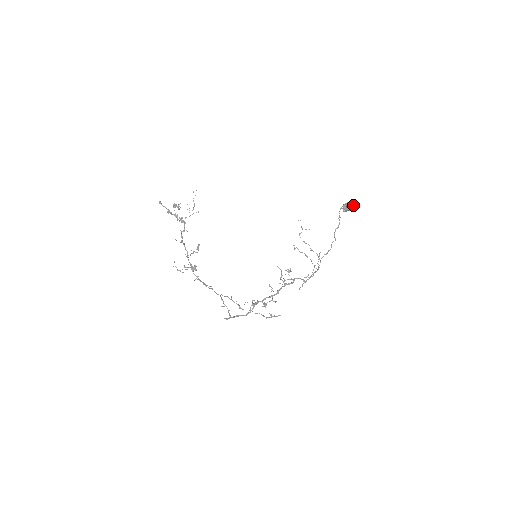
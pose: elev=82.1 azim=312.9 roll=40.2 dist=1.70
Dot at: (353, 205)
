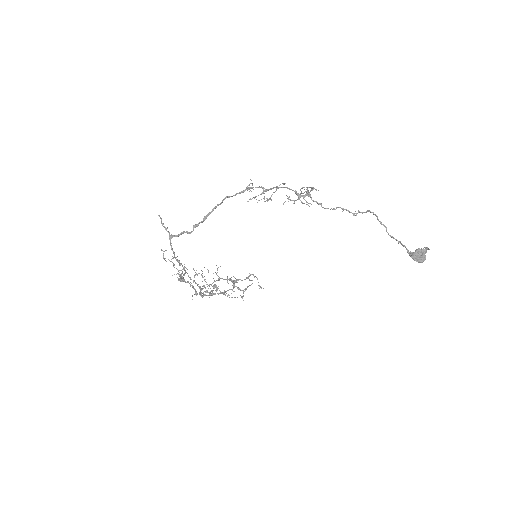
Dot at: (425, 249)
